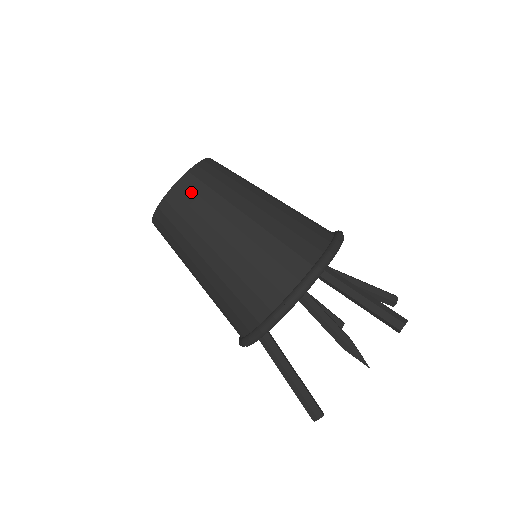
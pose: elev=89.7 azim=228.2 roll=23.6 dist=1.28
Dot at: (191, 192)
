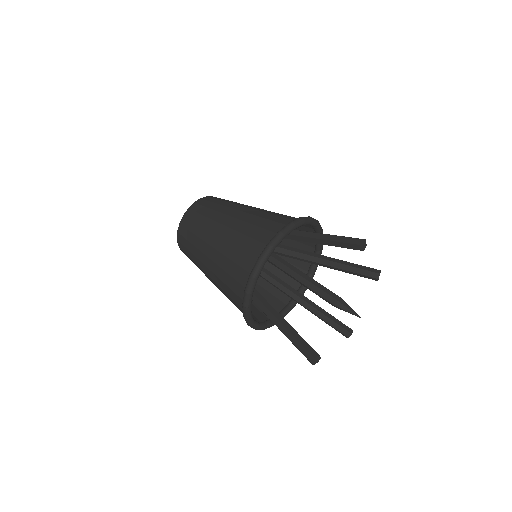
Dot at: (201, 207)
